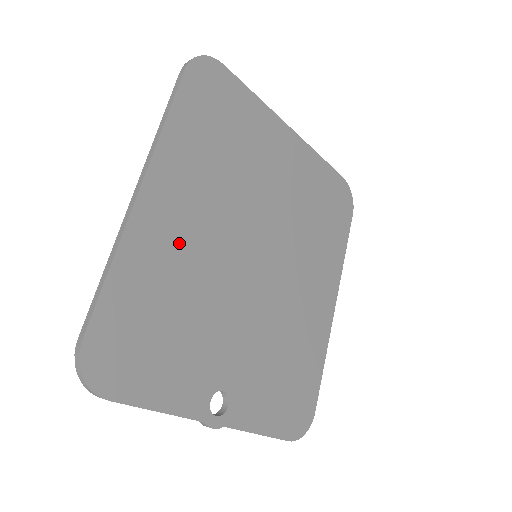
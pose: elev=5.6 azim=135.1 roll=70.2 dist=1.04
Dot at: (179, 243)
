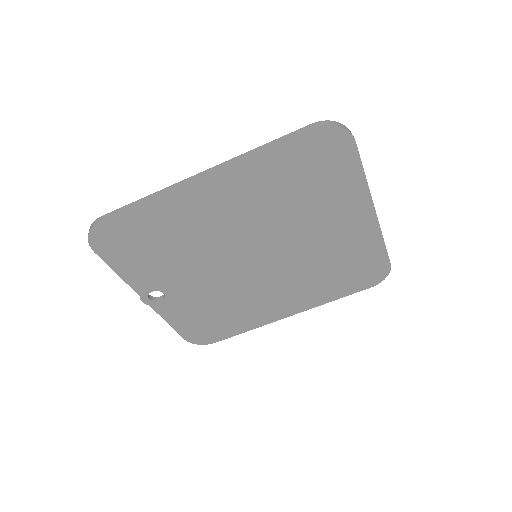
Dot at: (203, 217)
